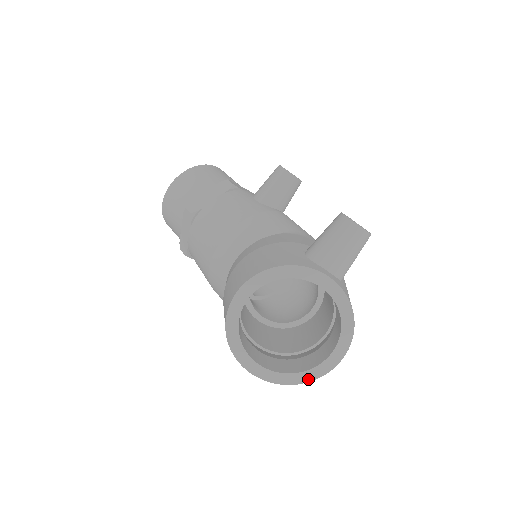
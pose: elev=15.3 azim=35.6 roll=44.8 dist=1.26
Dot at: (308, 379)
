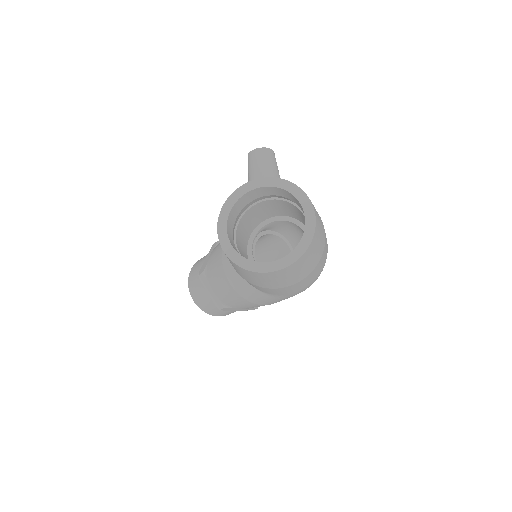
Dot at: (307, 244)
